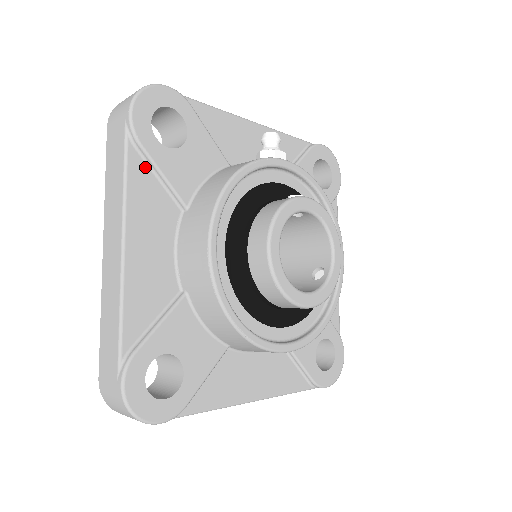
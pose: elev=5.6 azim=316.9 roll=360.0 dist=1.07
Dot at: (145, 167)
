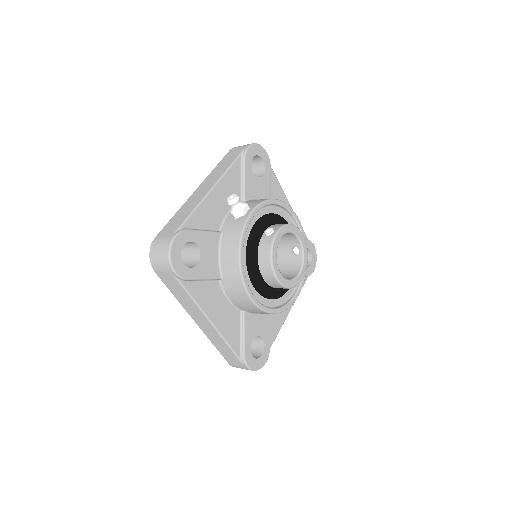
Dot at: (194, 283)
